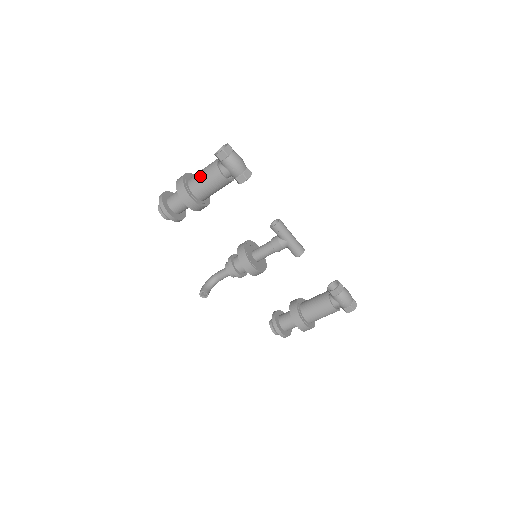
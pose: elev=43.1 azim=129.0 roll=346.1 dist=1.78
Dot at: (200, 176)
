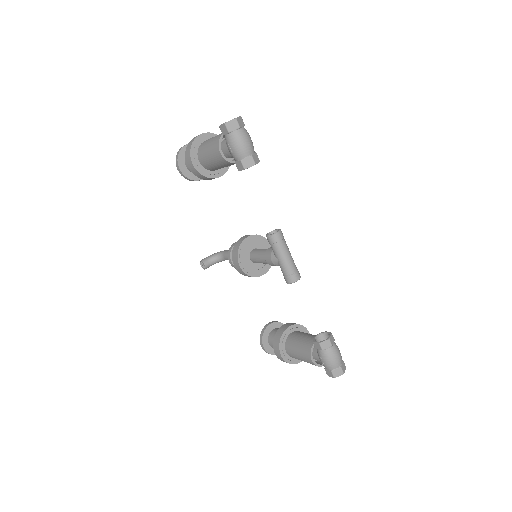
Dot at: (207, 143)
